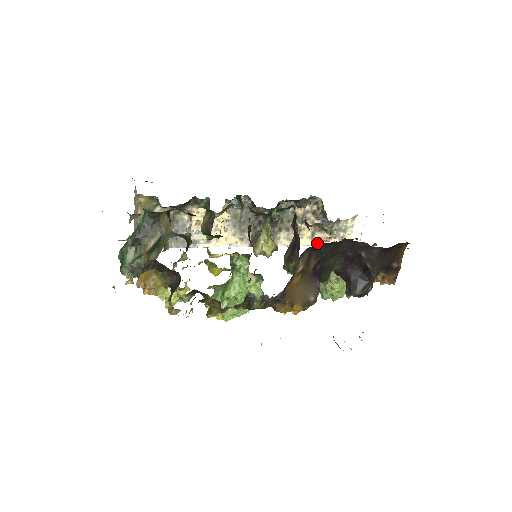
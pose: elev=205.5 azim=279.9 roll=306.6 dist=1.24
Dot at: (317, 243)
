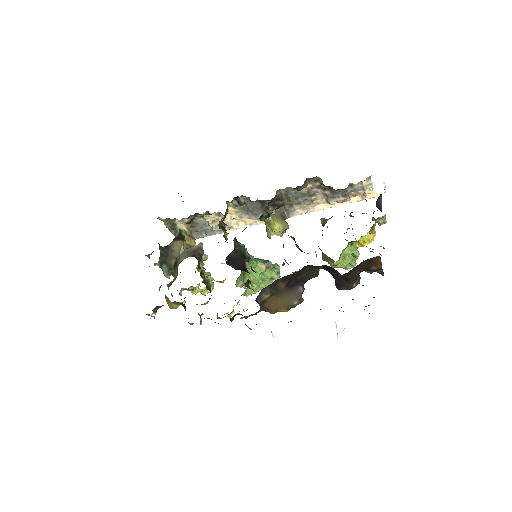
Dot at: (336, 205)
